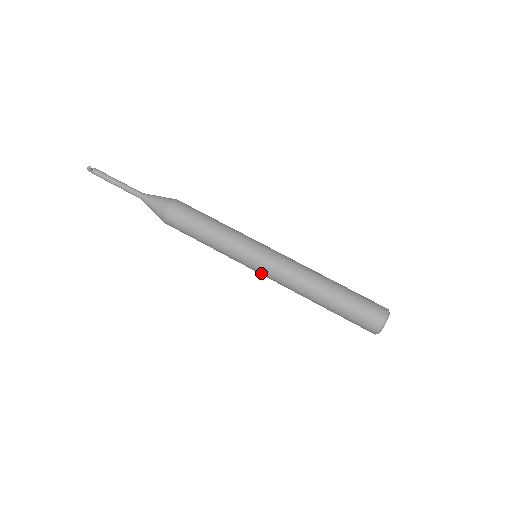
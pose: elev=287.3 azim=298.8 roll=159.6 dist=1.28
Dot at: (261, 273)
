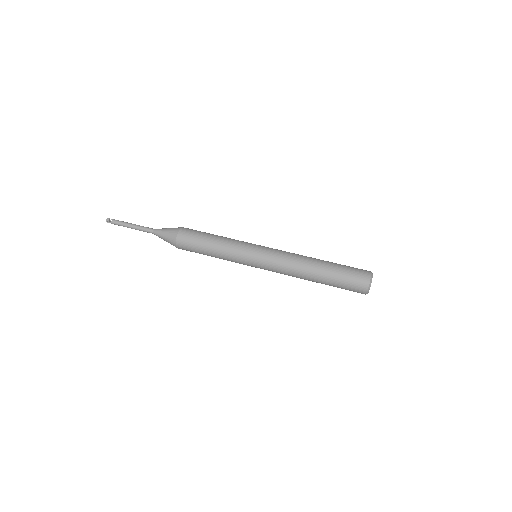
Dot at: (263, 266)
